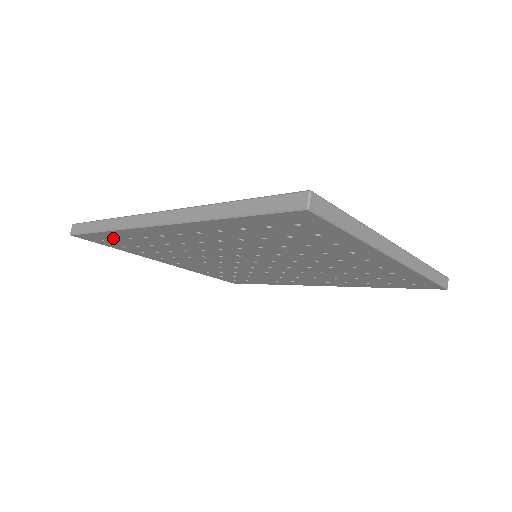
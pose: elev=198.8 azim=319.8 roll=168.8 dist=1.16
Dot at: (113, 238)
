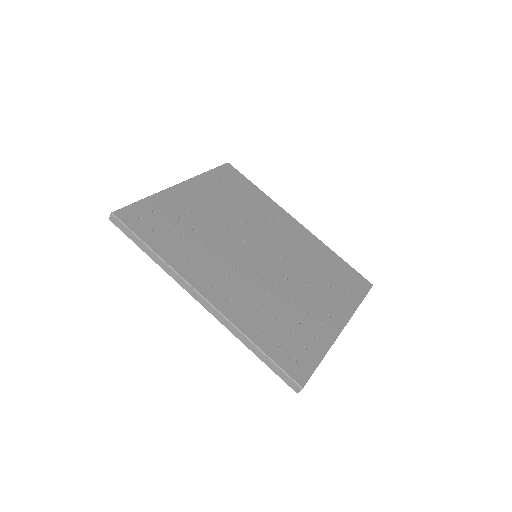
Dot at: occluded
